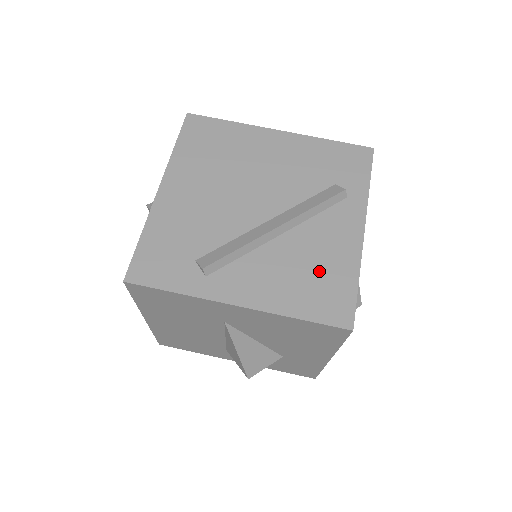
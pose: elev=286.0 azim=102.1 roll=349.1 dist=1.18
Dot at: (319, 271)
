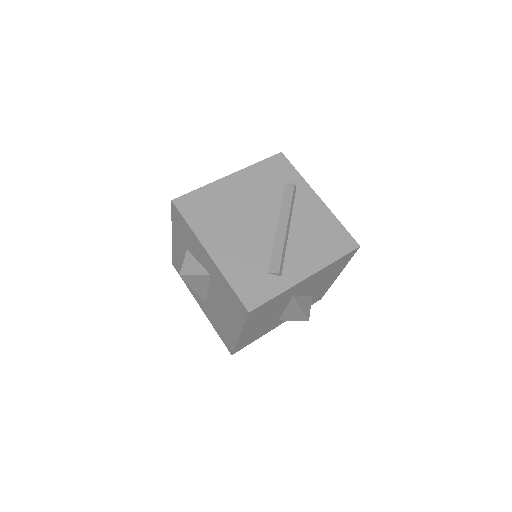
Dot at: (322, 232)
